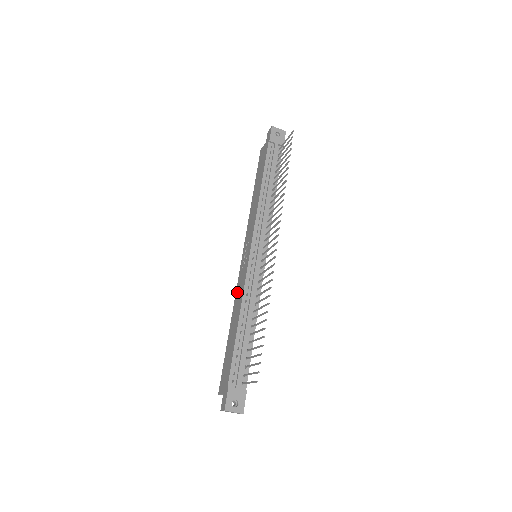
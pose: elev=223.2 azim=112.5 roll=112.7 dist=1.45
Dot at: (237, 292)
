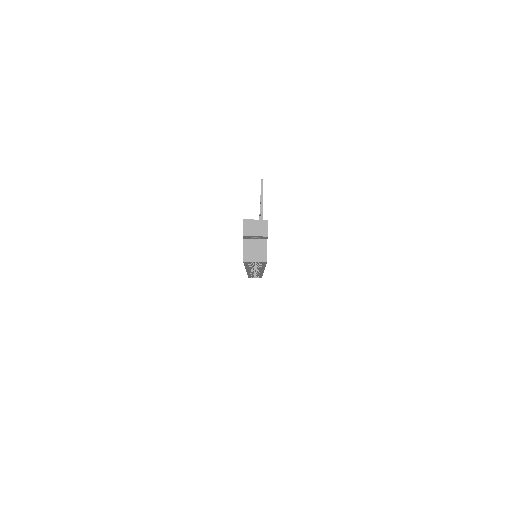
Dot at: occluded
